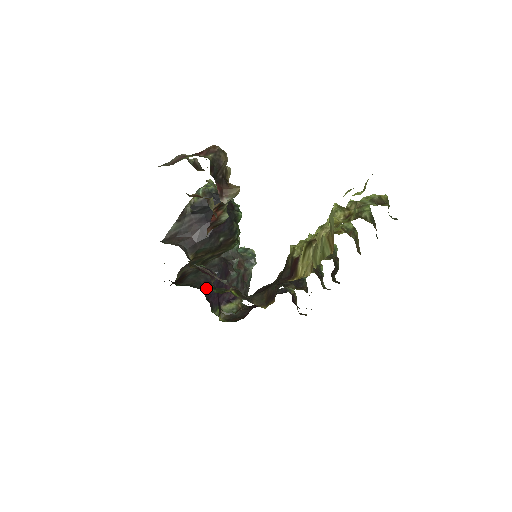
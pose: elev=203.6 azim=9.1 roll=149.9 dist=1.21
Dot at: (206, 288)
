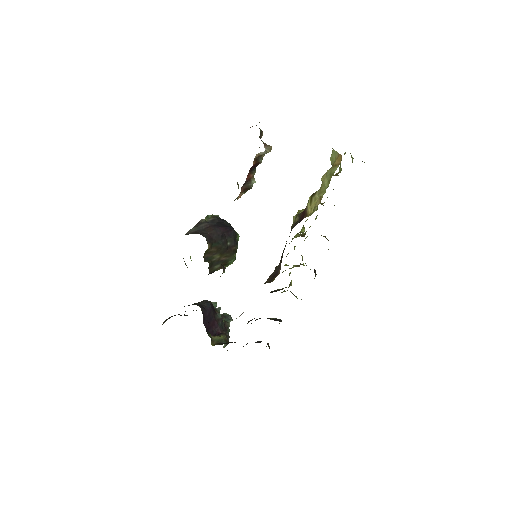
Dot at: occluded
